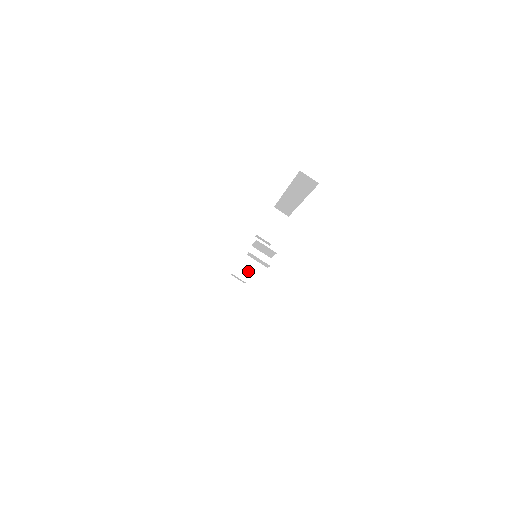
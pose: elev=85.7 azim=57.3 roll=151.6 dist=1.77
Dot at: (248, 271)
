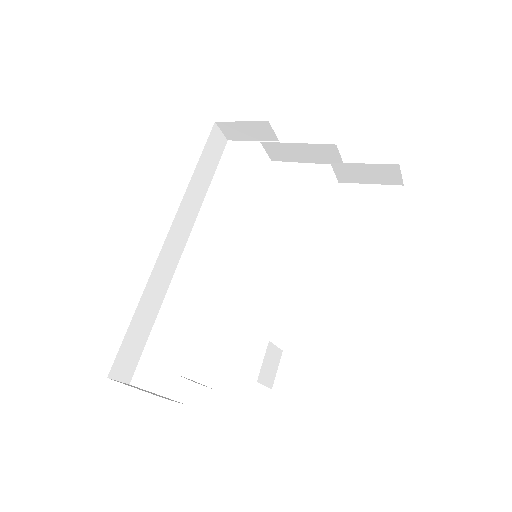
Dot at: (285, 157)
